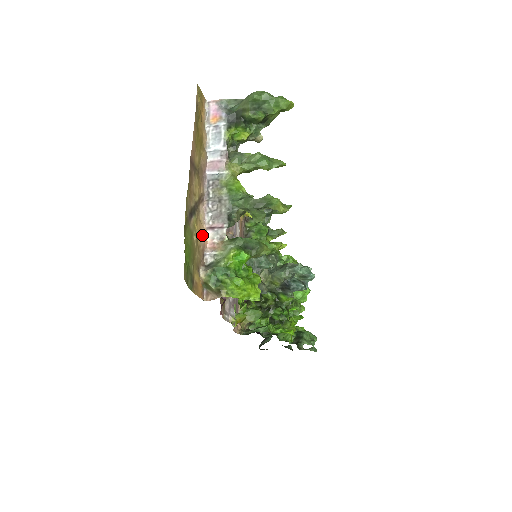
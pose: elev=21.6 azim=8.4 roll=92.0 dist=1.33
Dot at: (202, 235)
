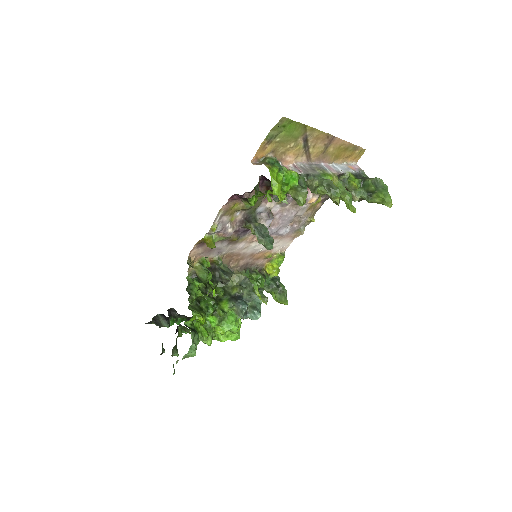
Dot at: (290, 158)
